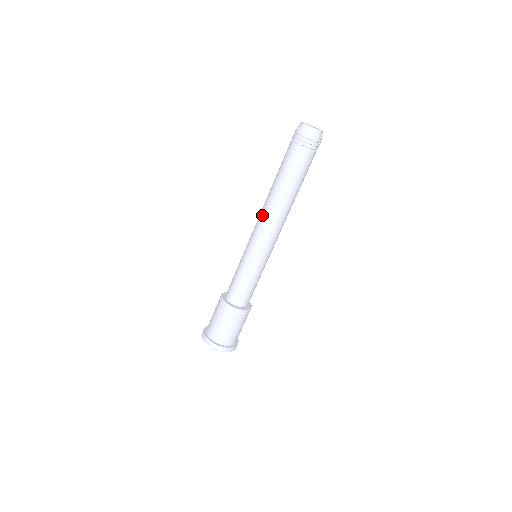
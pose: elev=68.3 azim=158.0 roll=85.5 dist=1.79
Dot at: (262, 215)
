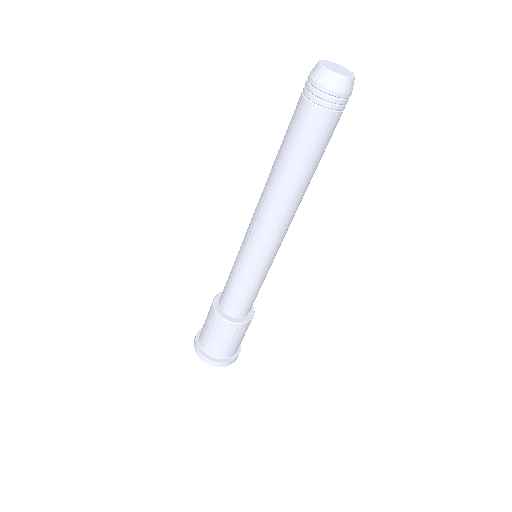
Dot at: (258, 202)
